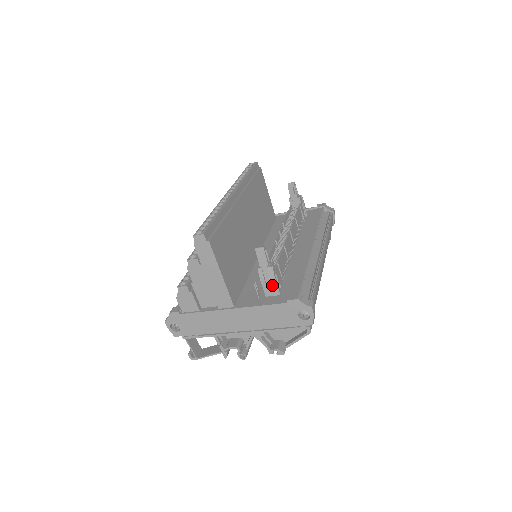
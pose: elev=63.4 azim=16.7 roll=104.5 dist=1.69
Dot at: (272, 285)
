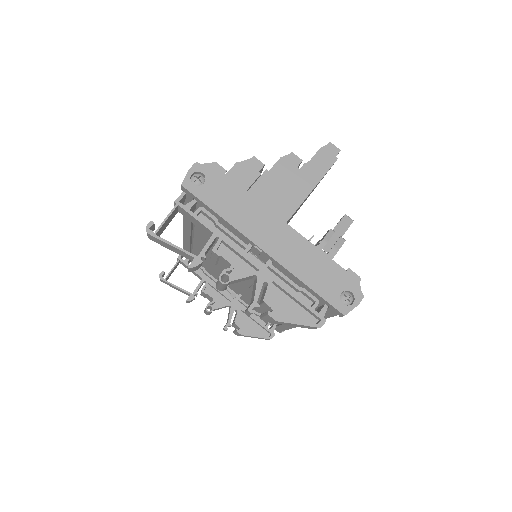
Dot at: (329, 252)
